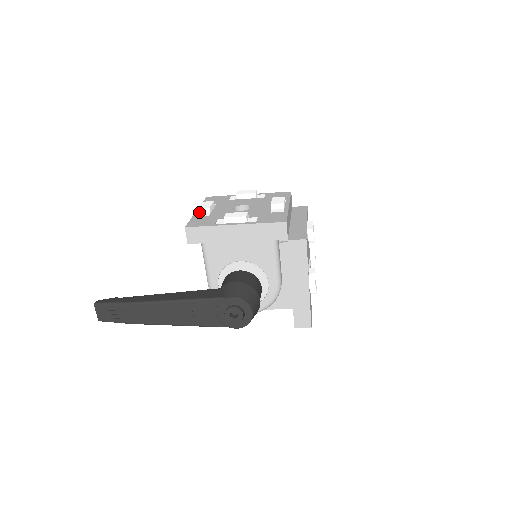
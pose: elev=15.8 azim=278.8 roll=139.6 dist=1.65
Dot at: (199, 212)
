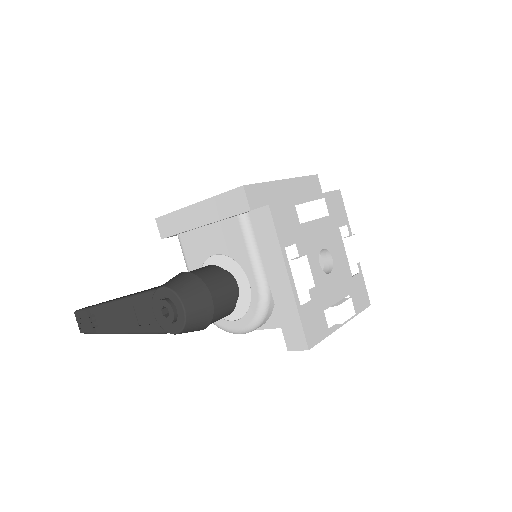
Dot at: occluded
